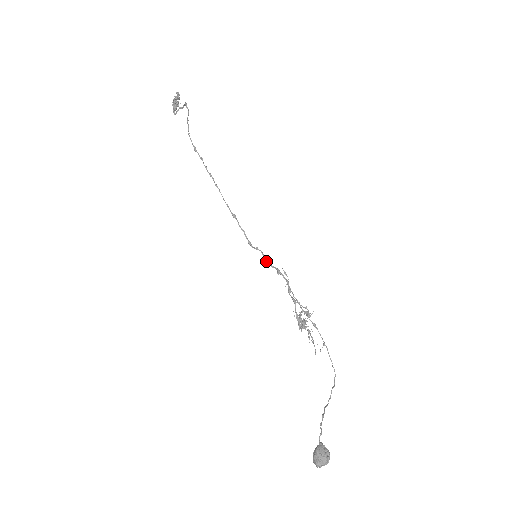
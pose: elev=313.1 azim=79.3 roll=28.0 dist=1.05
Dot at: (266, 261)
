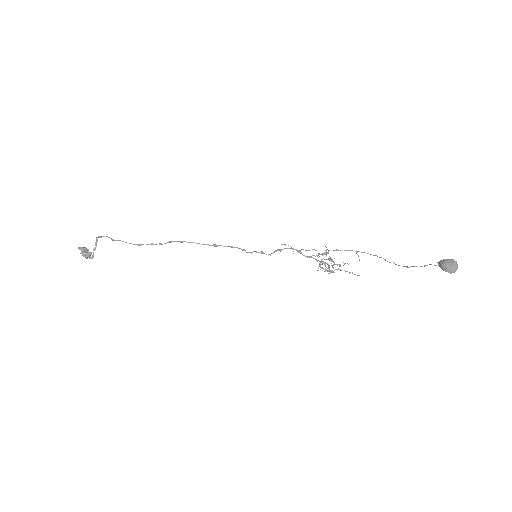
Dot at: occluded
